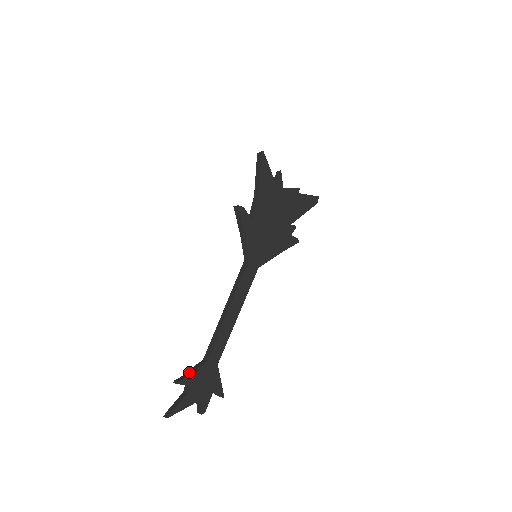
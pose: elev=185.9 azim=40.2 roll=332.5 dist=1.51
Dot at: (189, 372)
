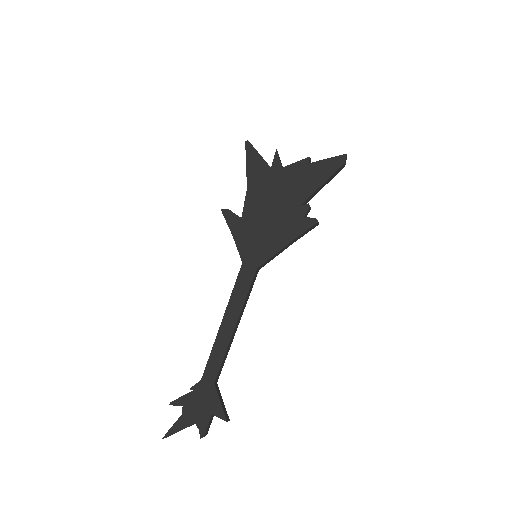
Dot at: occluded
